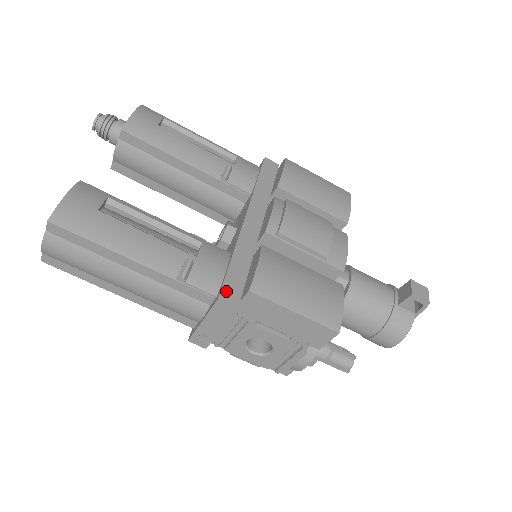
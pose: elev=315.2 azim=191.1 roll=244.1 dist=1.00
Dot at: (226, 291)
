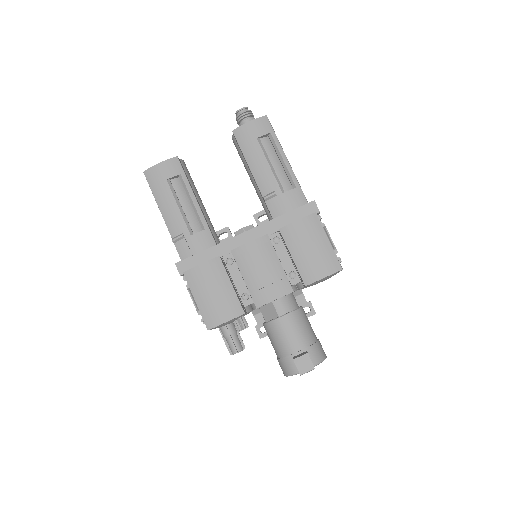
Dot at: (184, 263)
